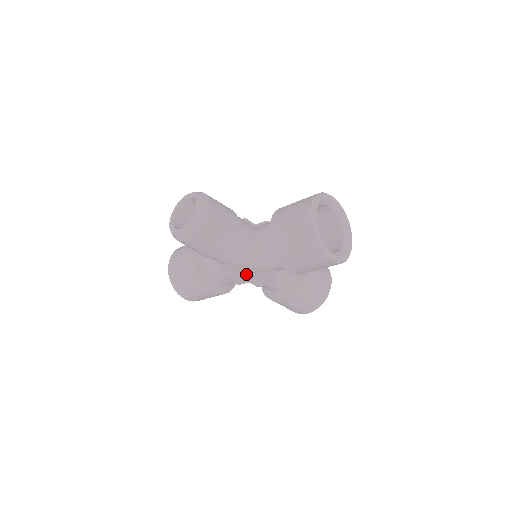
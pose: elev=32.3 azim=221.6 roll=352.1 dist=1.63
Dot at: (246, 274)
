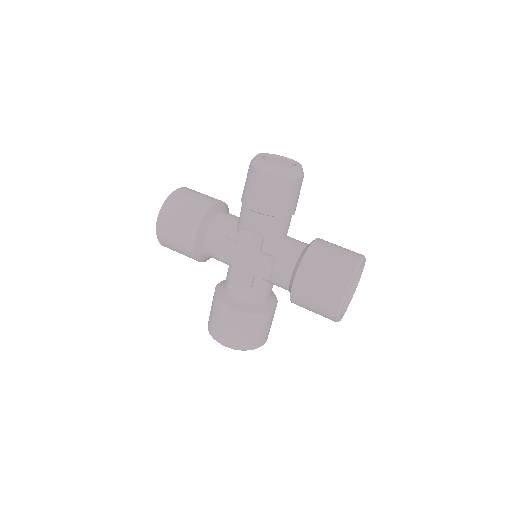
Dot at: (246, 254)
